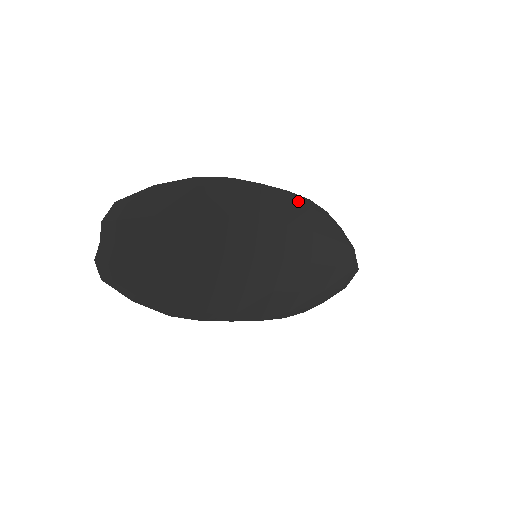
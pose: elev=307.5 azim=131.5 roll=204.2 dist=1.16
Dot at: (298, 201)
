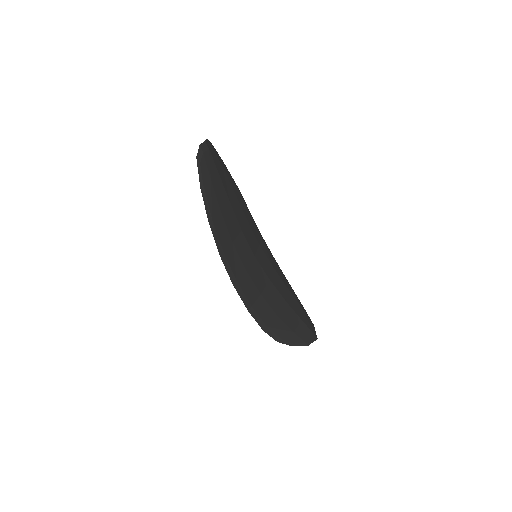
Dot at: (279, 267)
